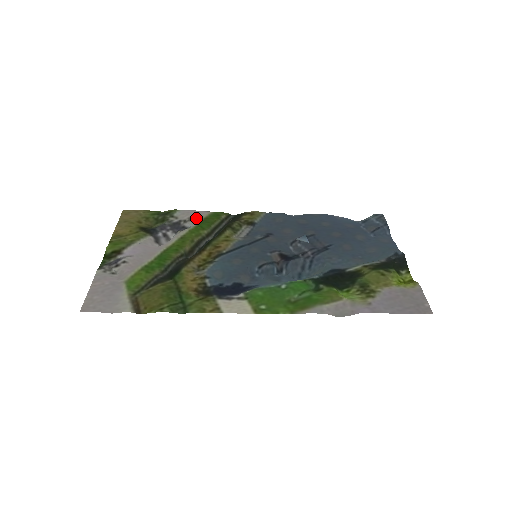
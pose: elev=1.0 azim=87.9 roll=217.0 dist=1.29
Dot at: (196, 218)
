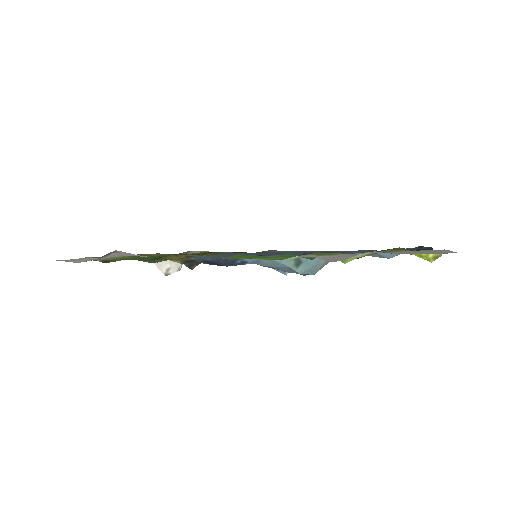
Dot at: (207, 251)
